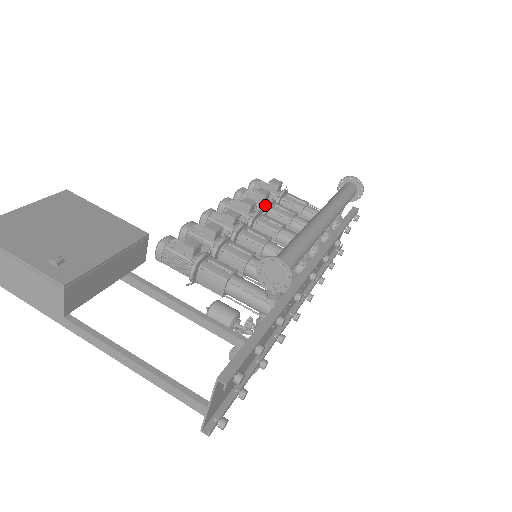
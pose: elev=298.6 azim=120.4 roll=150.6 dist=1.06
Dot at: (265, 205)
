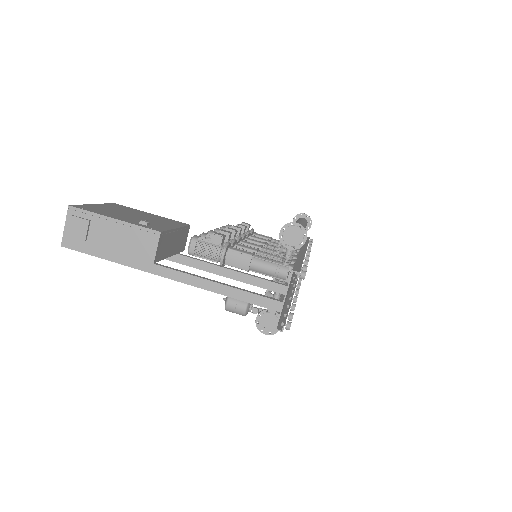
Dot at: occluded
